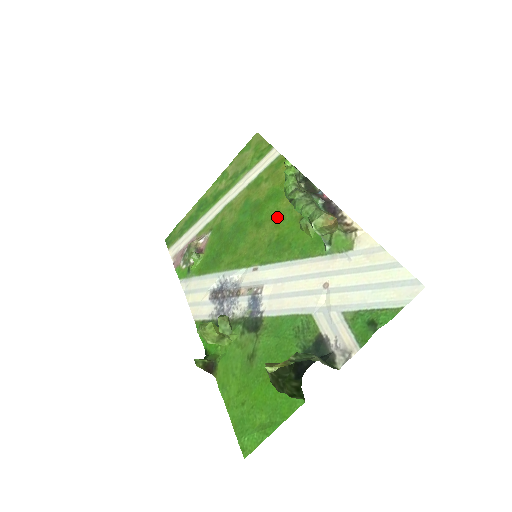
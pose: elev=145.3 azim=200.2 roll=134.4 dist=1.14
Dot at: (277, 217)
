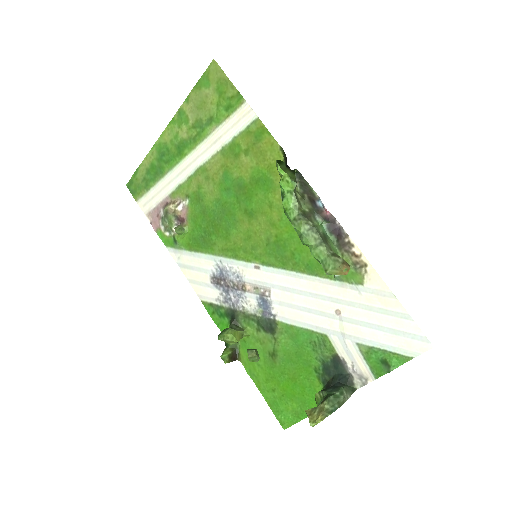
Dot at: (271, 213)
